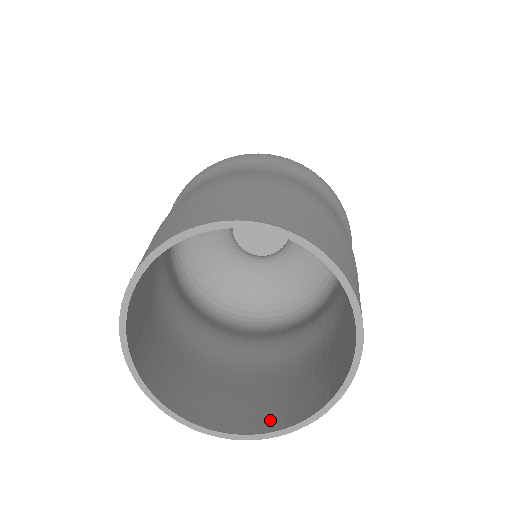
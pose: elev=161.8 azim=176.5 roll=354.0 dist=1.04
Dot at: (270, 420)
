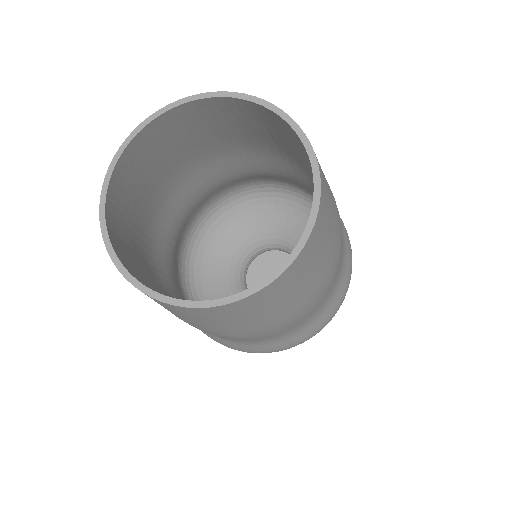
Dot at: occluded
